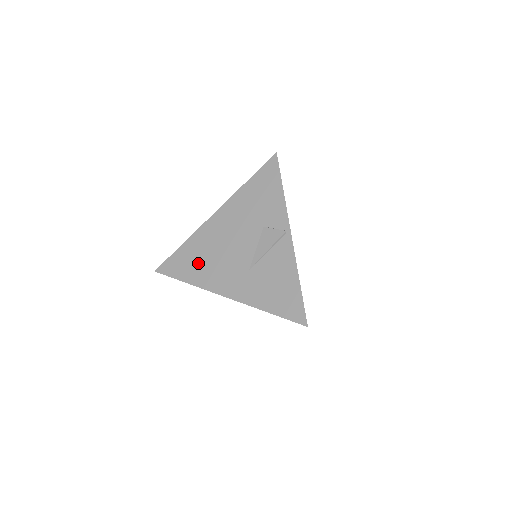
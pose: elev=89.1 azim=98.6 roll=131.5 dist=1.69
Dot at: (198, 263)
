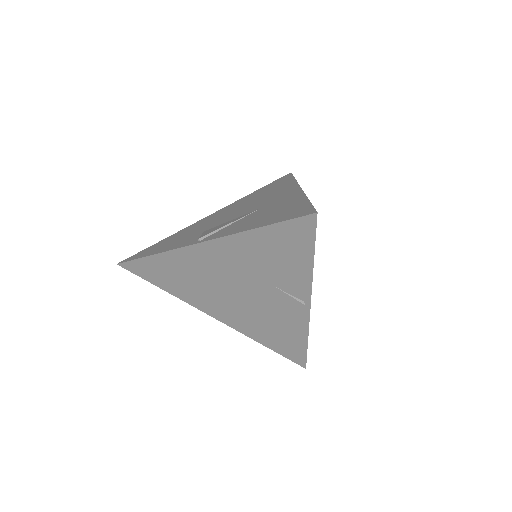
Dot at: (179, 281)
